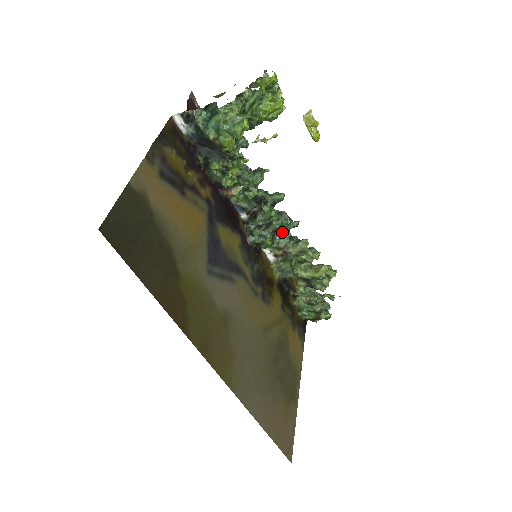
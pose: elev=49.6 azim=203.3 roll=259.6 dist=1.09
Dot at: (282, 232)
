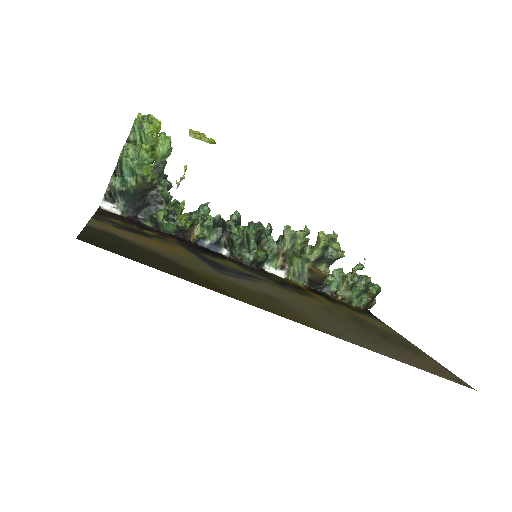
Dot at: (264, 239)
